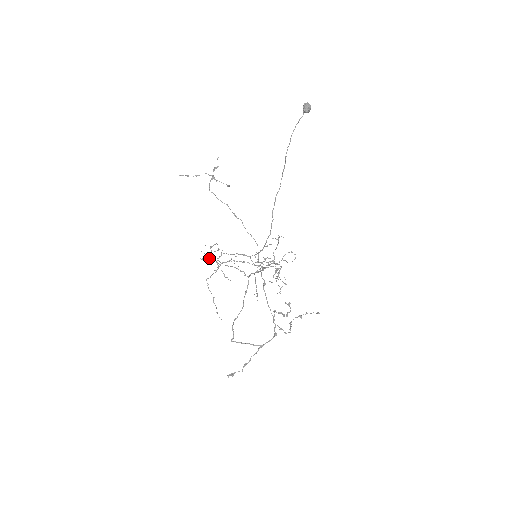
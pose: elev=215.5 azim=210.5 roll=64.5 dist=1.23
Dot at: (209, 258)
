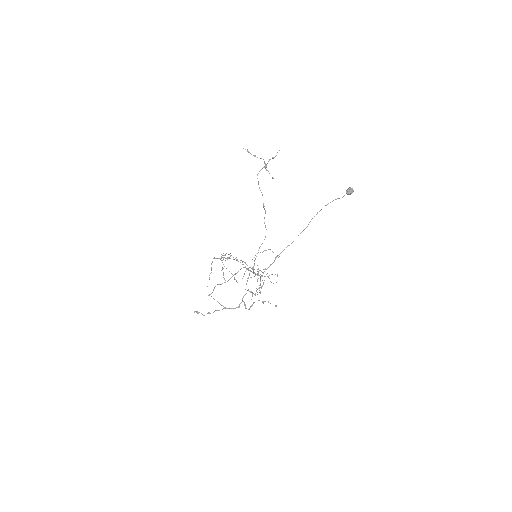
Dot at: (220, 259)
